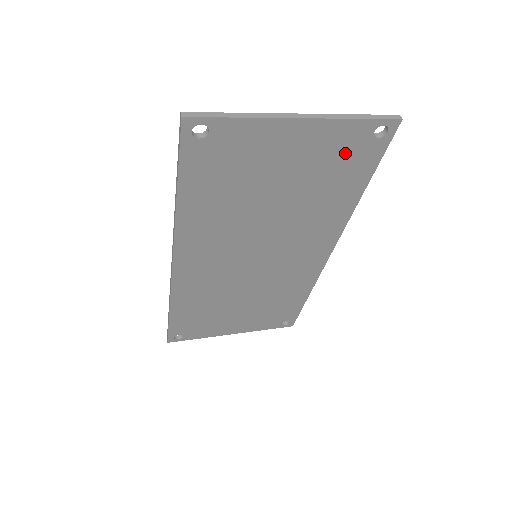
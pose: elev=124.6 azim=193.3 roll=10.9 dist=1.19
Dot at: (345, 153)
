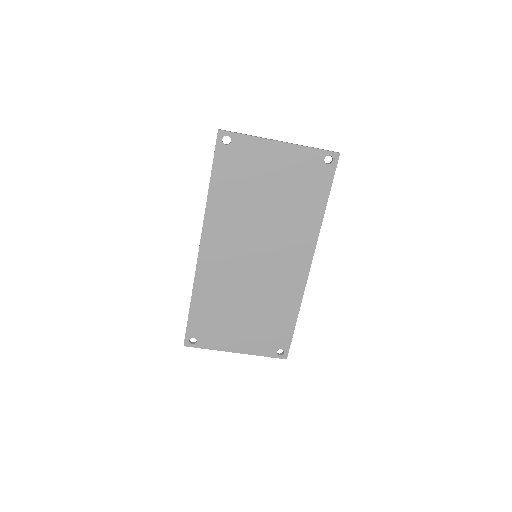
Dot at: (309, 172)
